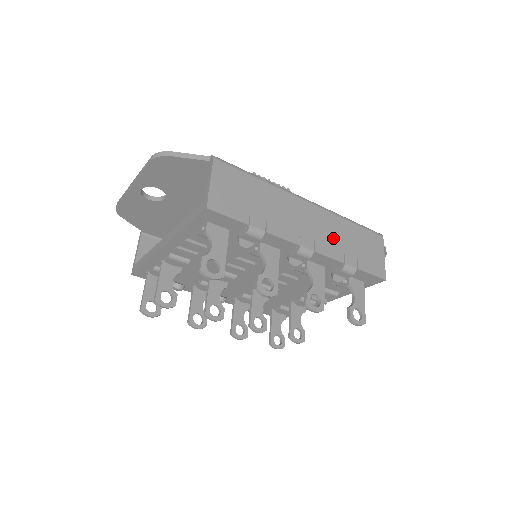
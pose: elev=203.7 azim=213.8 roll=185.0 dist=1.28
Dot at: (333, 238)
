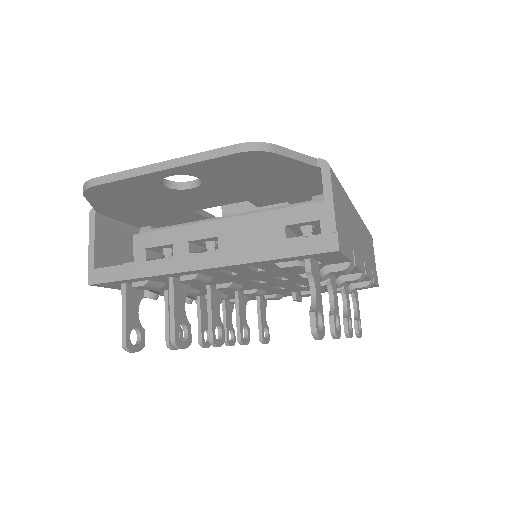
Dot at: (366, 252)
